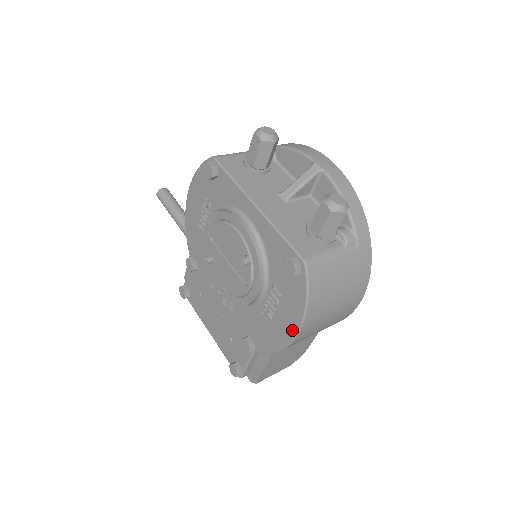
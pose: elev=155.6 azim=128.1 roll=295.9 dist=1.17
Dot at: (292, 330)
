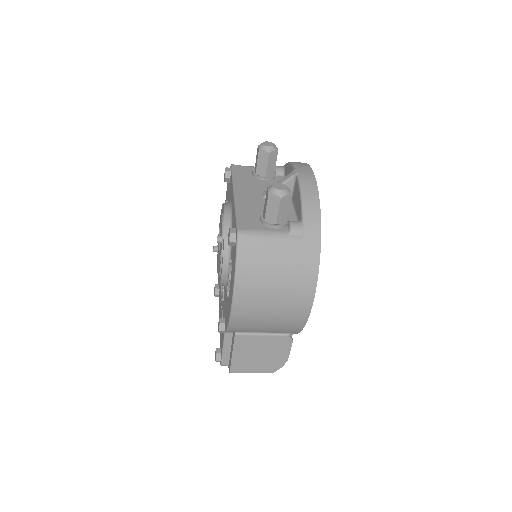
Dot at: (231, 300)
